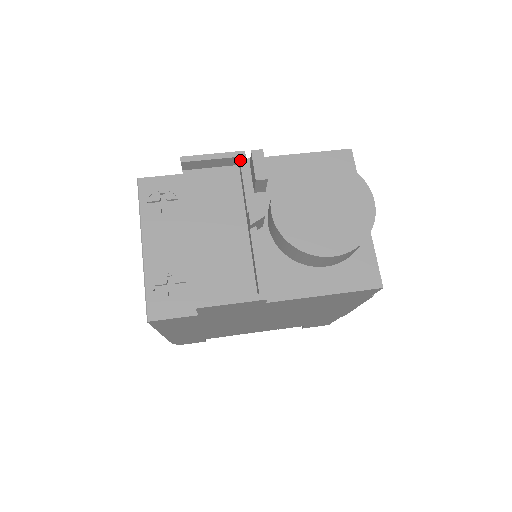
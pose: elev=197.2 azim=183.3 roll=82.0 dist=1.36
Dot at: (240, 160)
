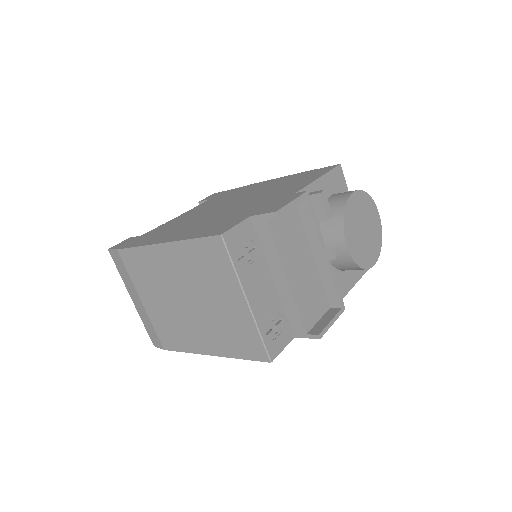
Dot at: (308, 201)
